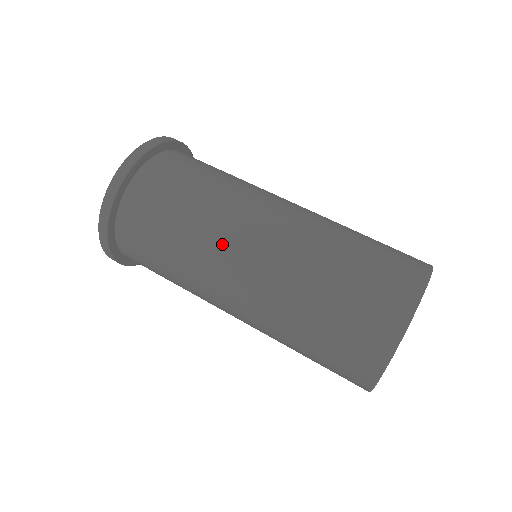
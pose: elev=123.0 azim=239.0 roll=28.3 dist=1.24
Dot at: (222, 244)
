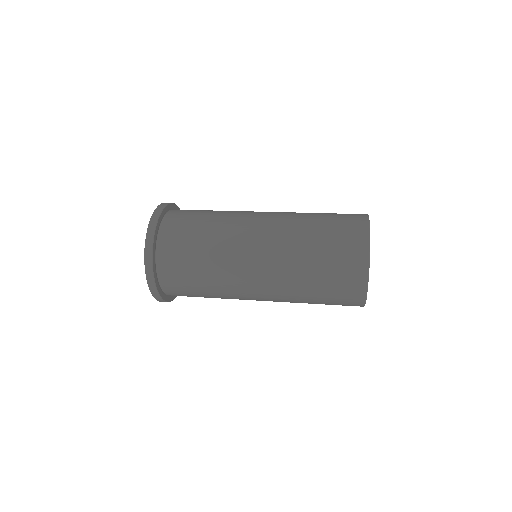
Dot at: (246, 212)
